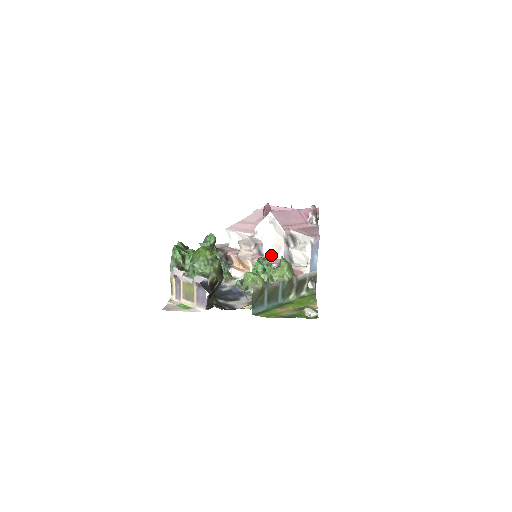
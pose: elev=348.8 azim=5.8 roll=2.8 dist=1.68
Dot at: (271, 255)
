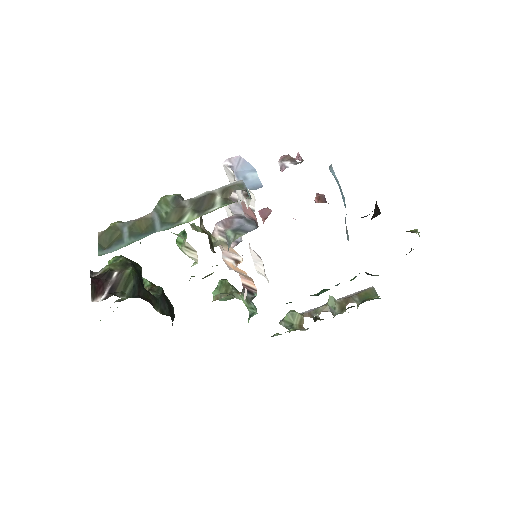
Dot at: occluded
